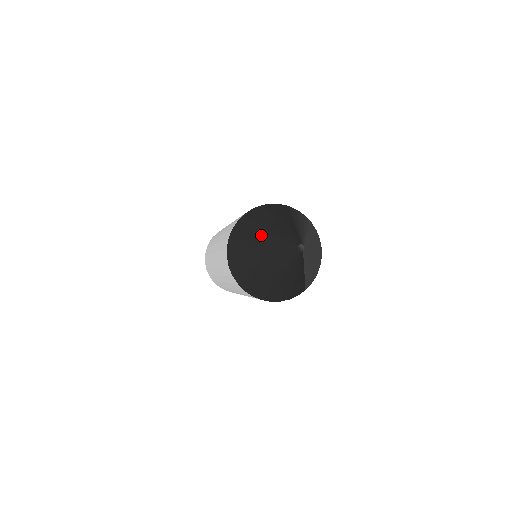
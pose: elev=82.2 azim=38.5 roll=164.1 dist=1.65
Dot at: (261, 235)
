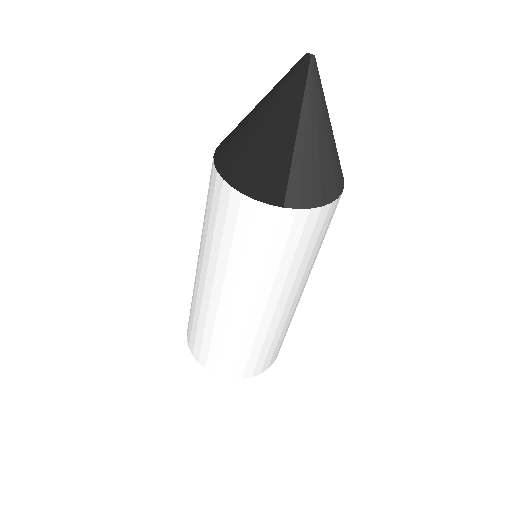
Dot at: occluded
